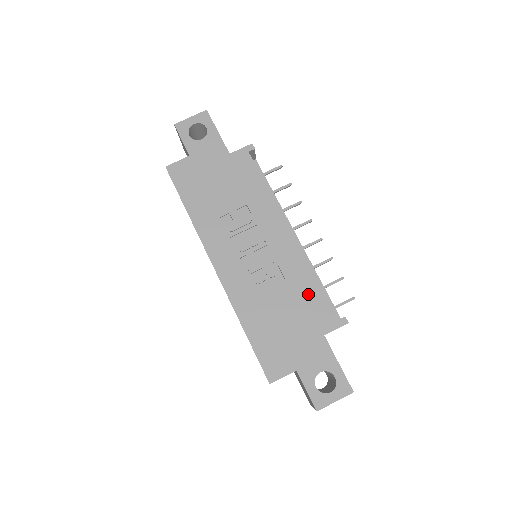
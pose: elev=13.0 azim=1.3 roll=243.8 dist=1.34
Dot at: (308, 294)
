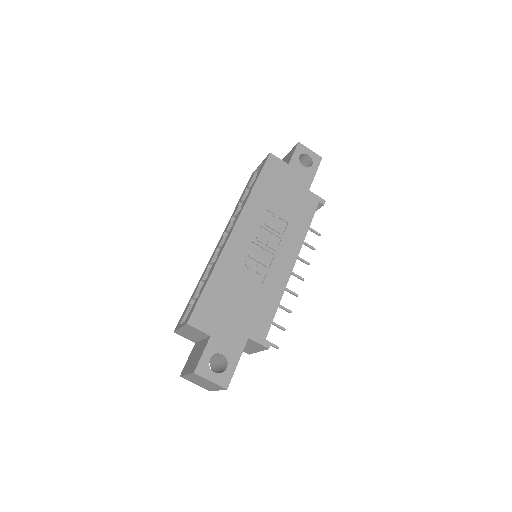
Dot at: (266, 306)
